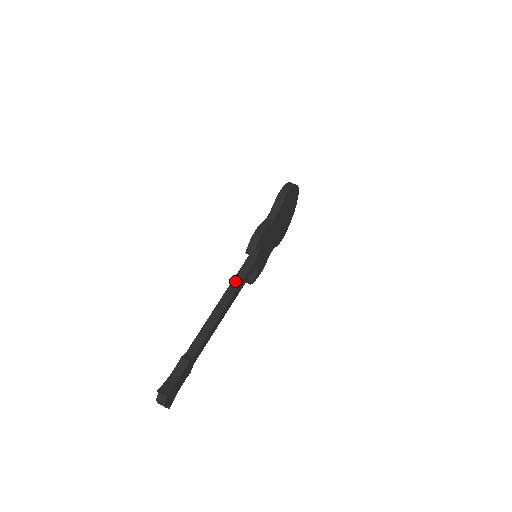
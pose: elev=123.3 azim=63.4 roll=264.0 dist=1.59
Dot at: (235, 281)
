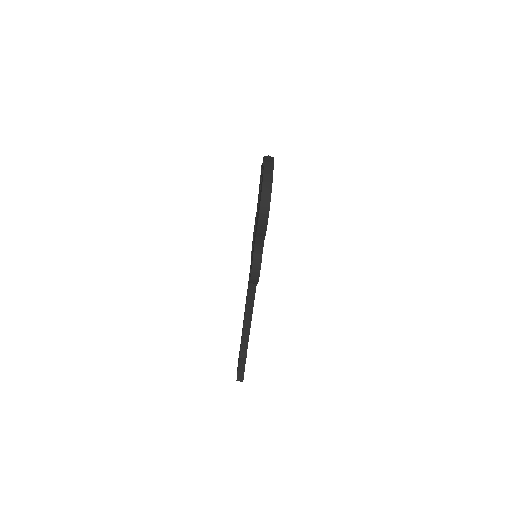
Dot at: (250, 295)
